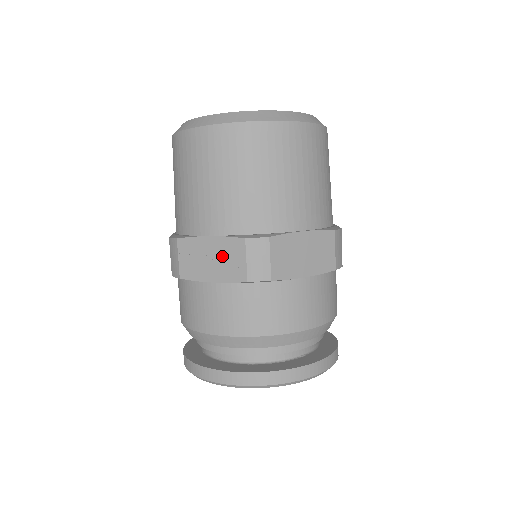
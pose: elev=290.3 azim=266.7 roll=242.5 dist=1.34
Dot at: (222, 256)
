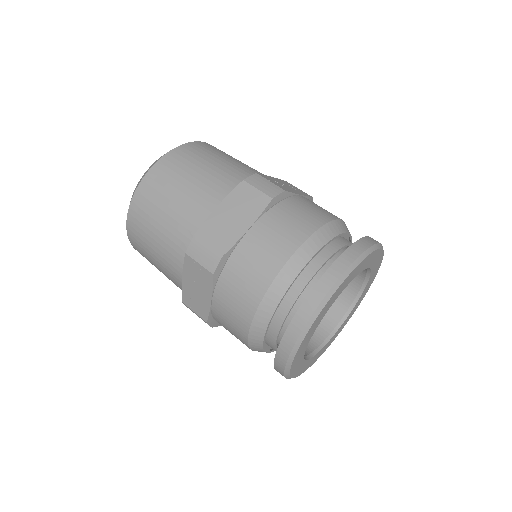
Dot at: (195, 279)
